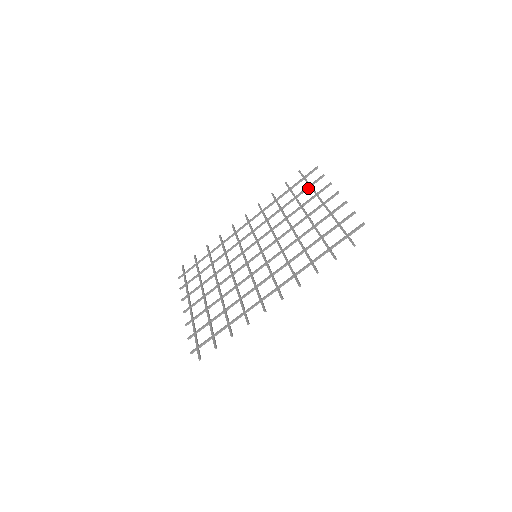
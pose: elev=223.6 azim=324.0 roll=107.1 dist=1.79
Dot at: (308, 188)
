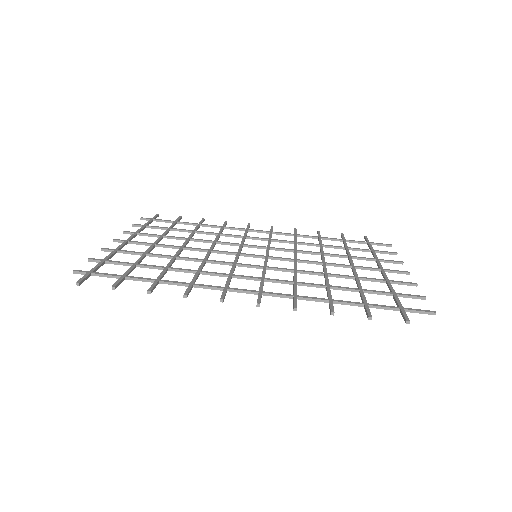
Dot at: (369, 251)
